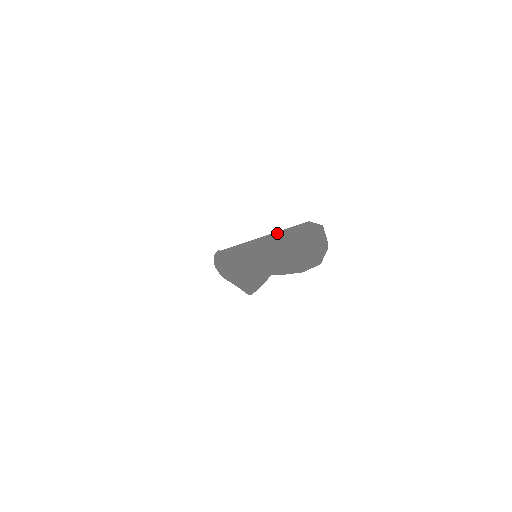
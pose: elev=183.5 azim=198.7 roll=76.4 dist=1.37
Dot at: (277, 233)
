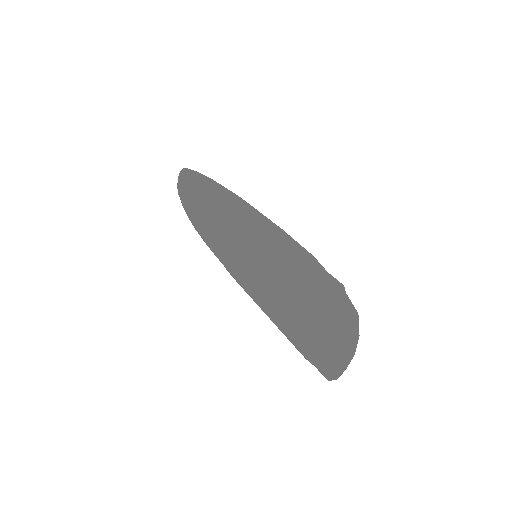
Dot at: (307, 329)
